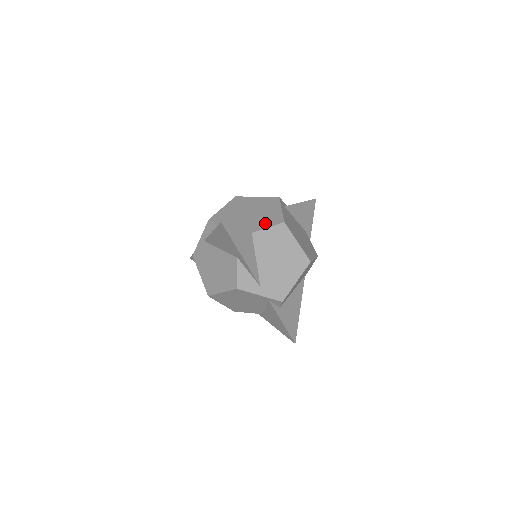
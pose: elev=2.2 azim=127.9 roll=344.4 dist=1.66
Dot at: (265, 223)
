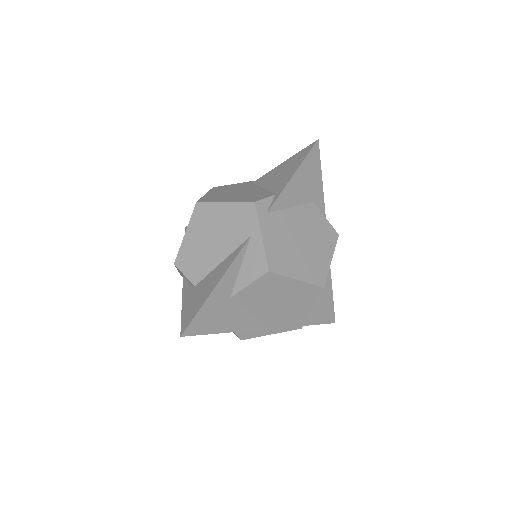
Dot at: (244, 274)
